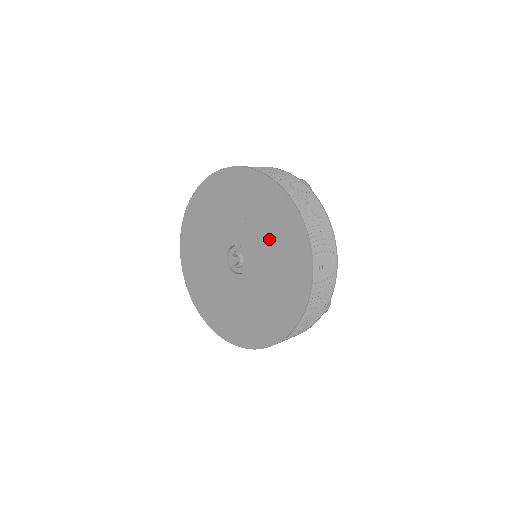
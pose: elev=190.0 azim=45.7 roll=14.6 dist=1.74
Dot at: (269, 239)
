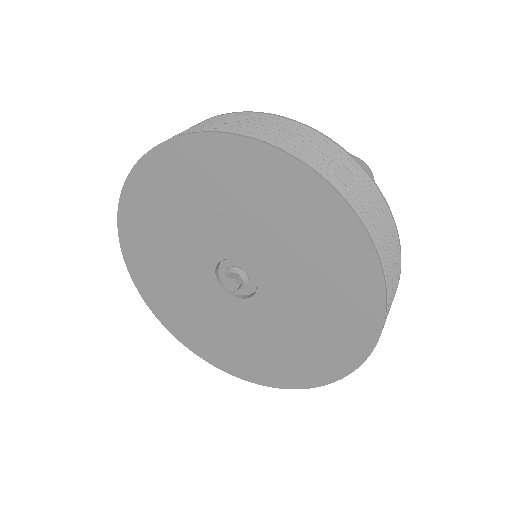
Dot at: (208, 207)
